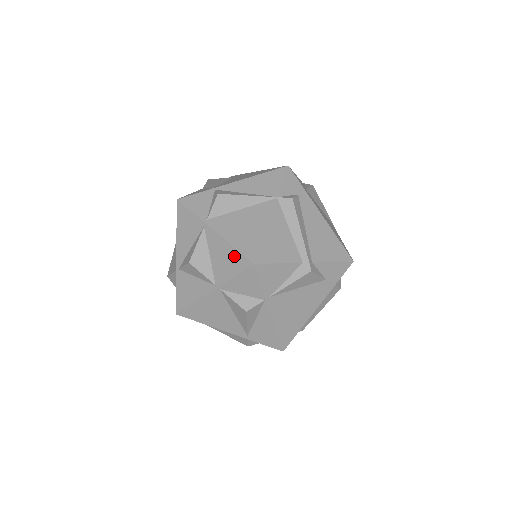
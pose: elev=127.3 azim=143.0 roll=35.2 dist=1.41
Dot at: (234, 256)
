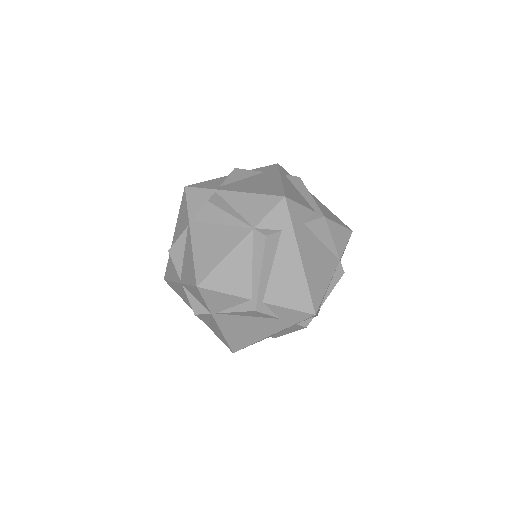
Dot at: (191, 268)
